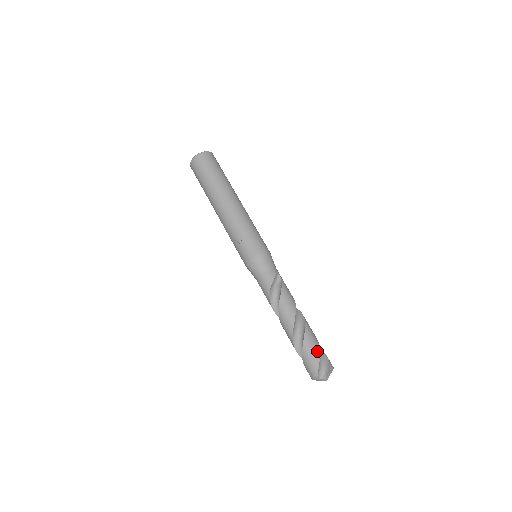
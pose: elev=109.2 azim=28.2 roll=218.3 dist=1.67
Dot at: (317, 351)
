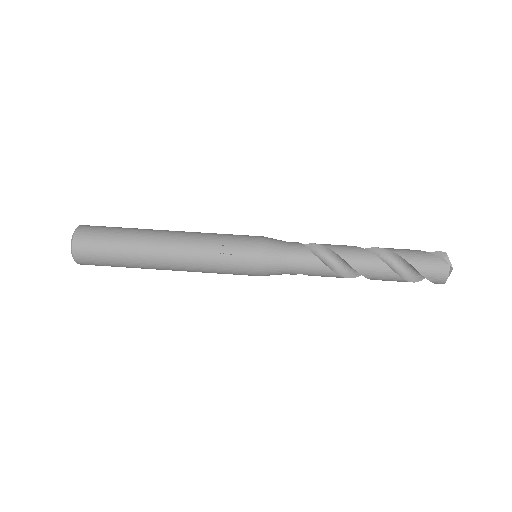
Dot at: (417, 251)
